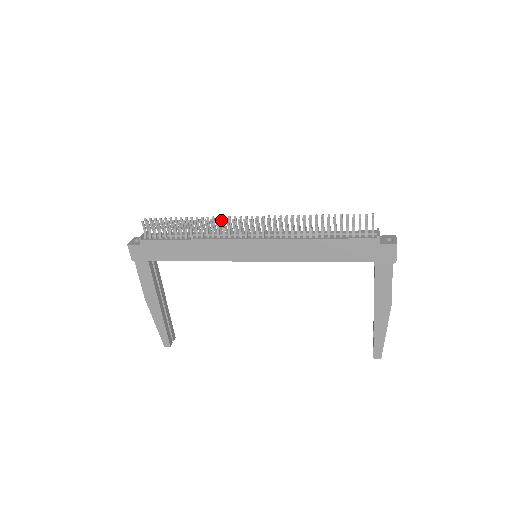
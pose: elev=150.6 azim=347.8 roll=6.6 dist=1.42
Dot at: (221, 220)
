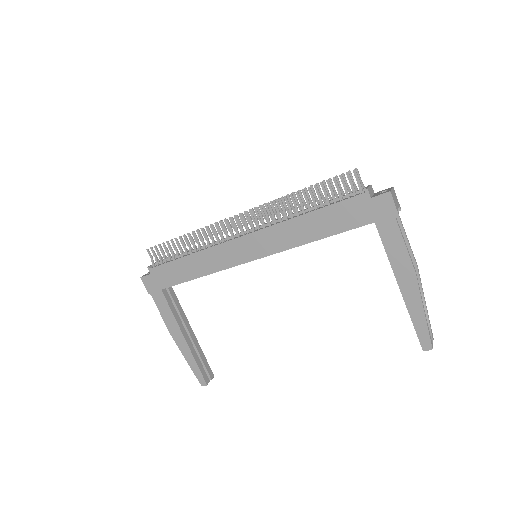
Dot at: (211, 225)
